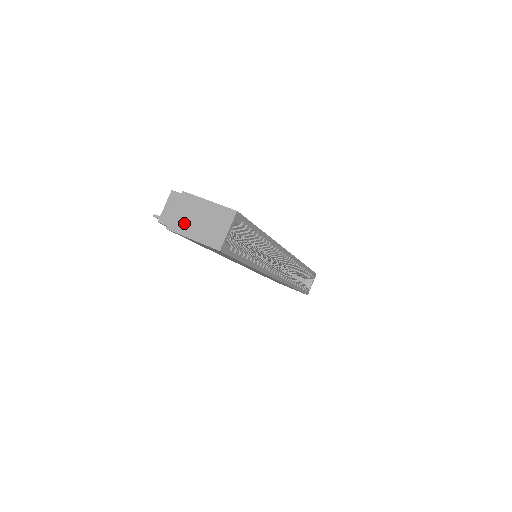
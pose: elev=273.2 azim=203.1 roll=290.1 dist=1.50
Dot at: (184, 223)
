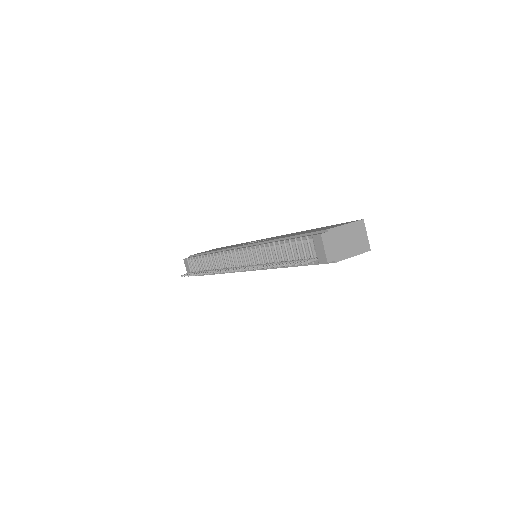
Dot at: (343, 250)
